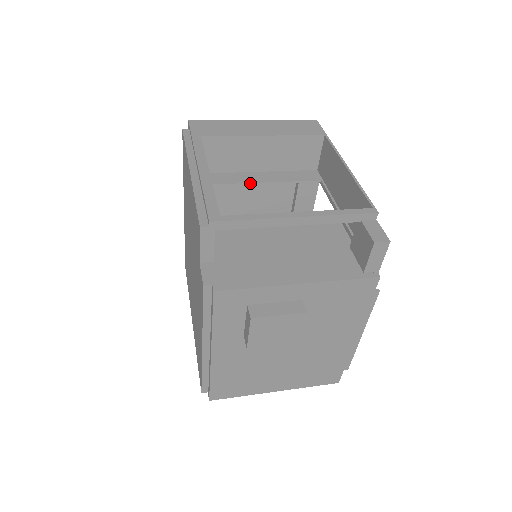
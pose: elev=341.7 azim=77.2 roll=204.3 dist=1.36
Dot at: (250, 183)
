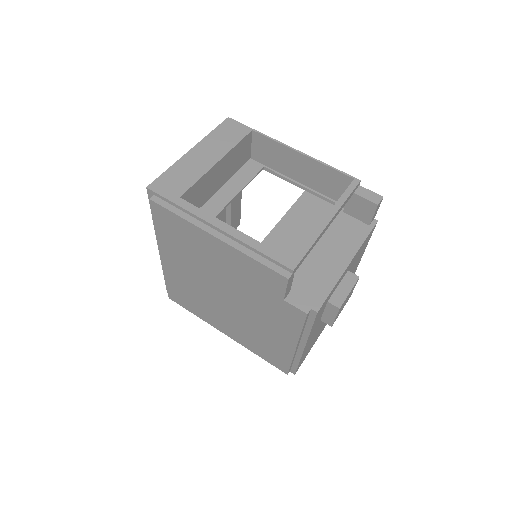
Dot at: (226, 206)
